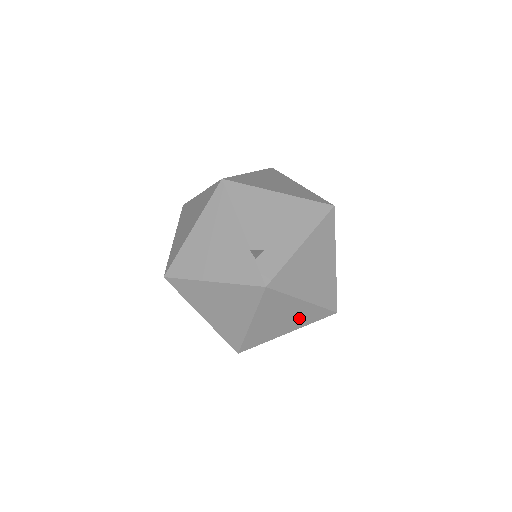
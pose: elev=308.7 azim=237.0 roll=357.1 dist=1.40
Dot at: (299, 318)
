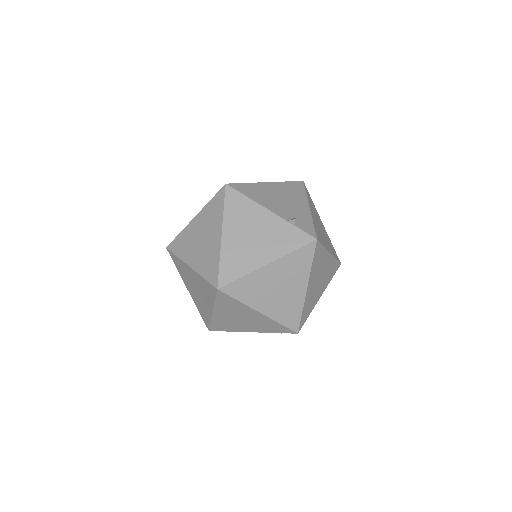
Dot at: (326, 275)
